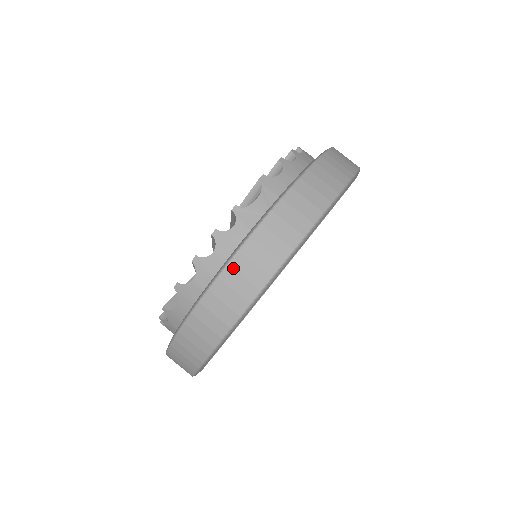
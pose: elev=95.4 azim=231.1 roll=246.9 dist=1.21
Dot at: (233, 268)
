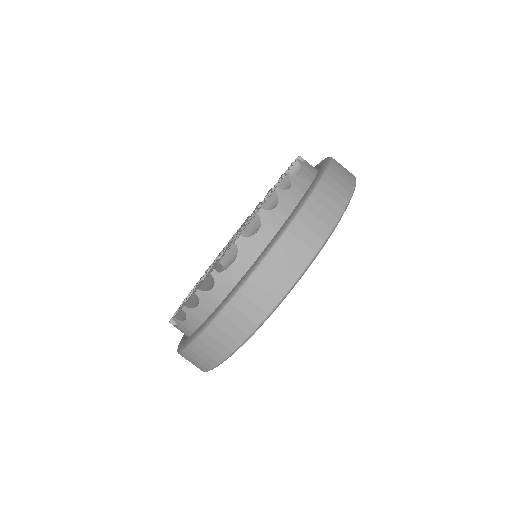
Dot at: (308, 210)
